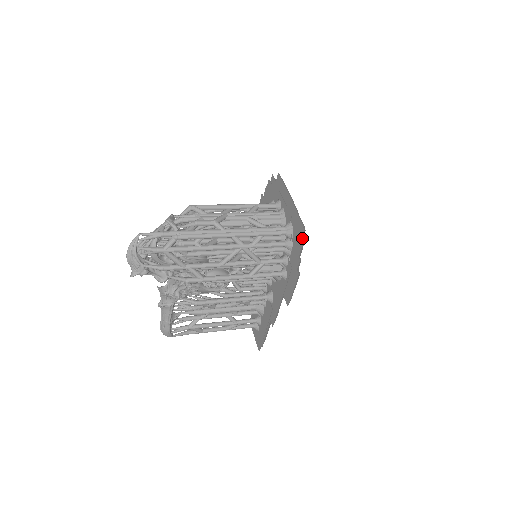
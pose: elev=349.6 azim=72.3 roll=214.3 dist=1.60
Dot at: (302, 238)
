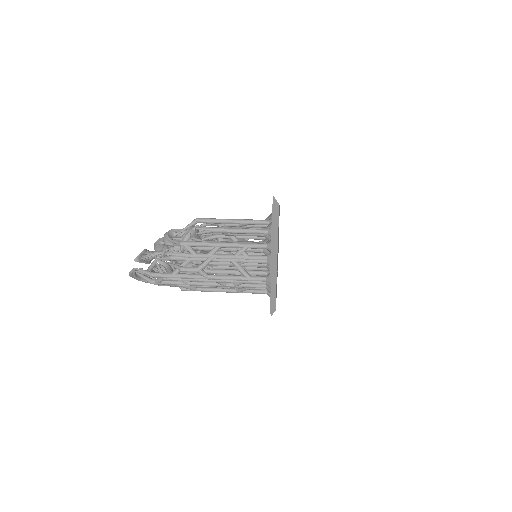
Dot at: occluded
